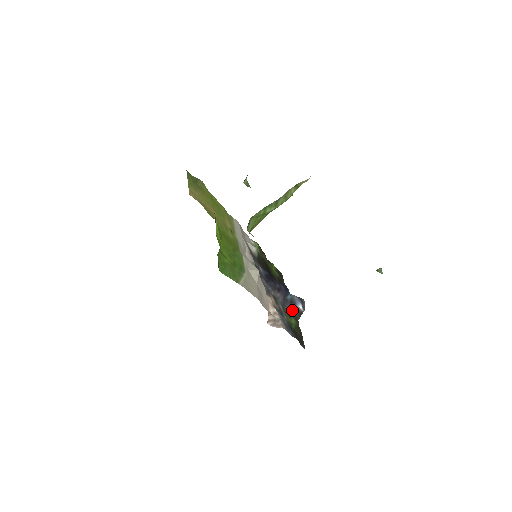
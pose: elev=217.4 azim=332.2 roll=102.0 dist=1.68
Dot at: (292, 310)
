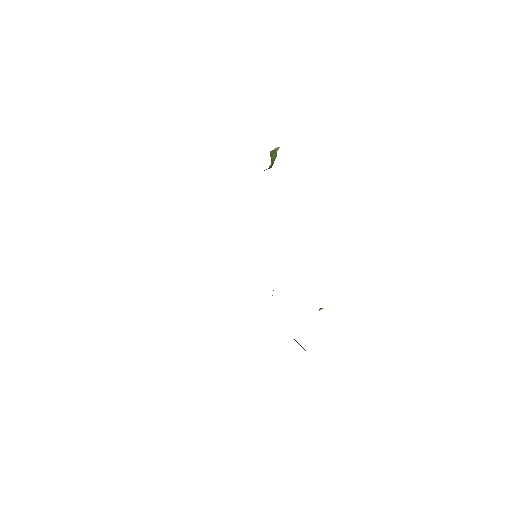
Dot at: occluded
